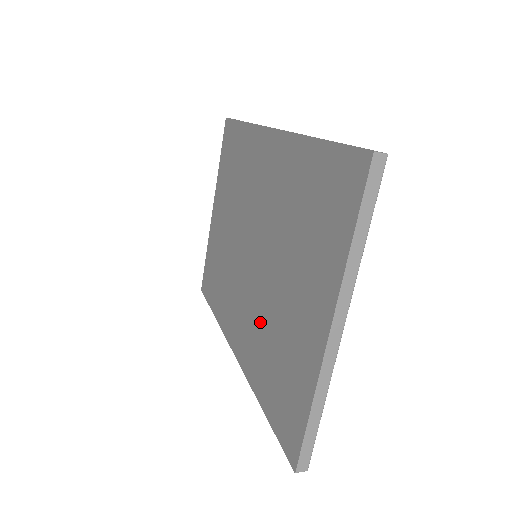
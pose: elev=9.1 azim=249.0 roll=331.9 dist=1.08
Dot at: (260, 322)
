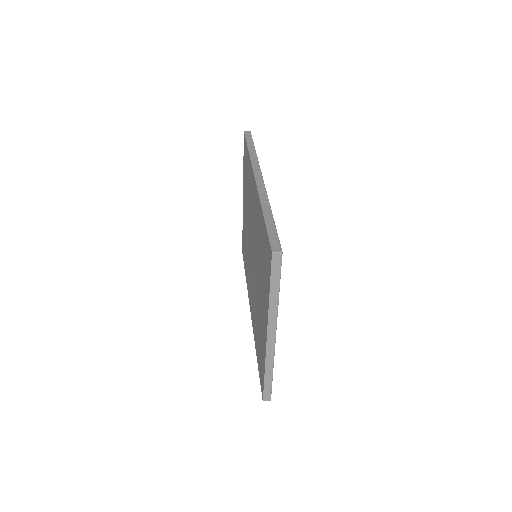
Dot at: (255, 305)
